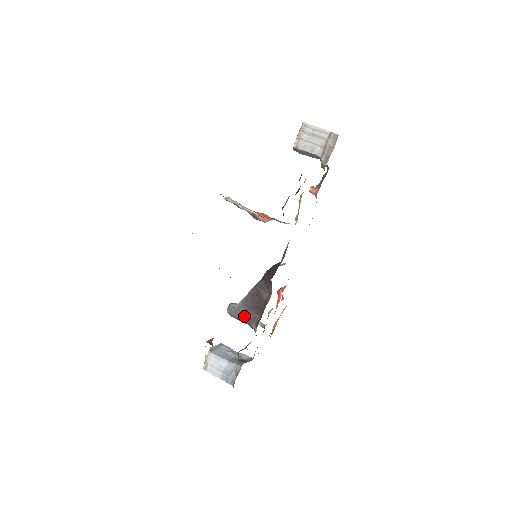
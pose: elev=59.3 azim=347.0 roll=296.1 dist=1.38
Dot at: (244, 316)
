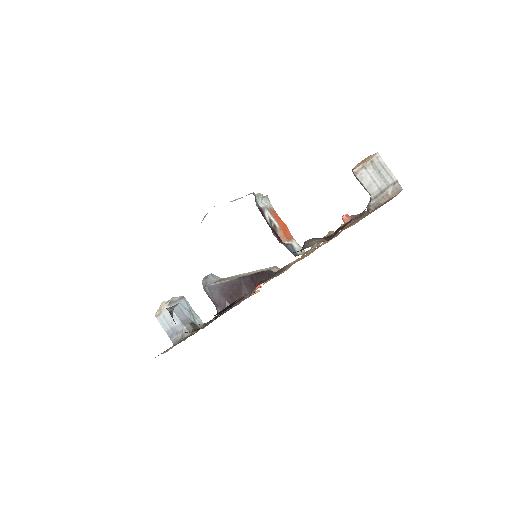
Dot at: (215, 297)
